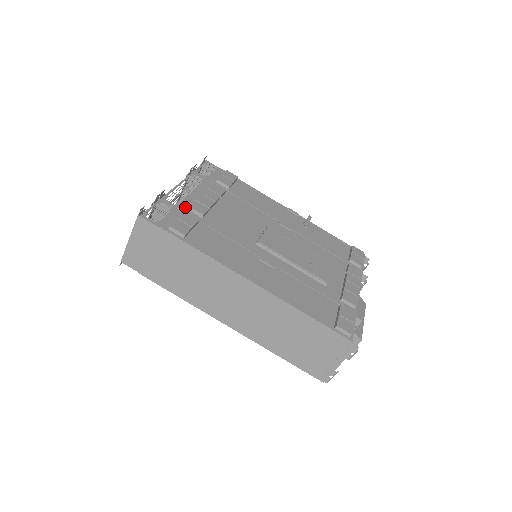
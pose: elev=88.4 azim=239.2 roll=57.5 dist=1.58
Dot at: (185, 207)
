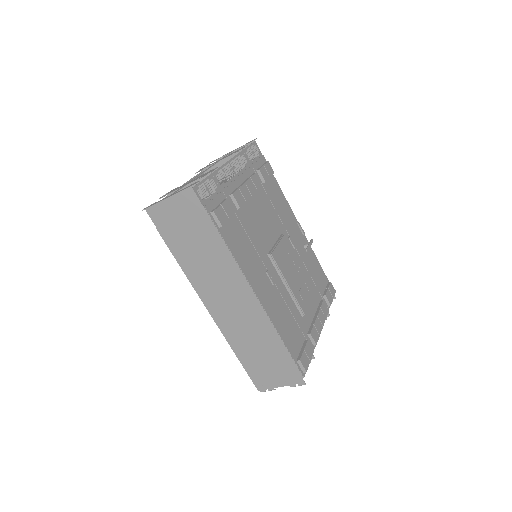
Dot at: (228, 191)
